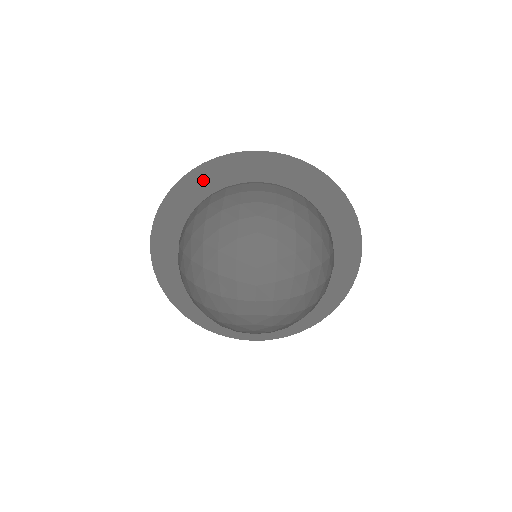
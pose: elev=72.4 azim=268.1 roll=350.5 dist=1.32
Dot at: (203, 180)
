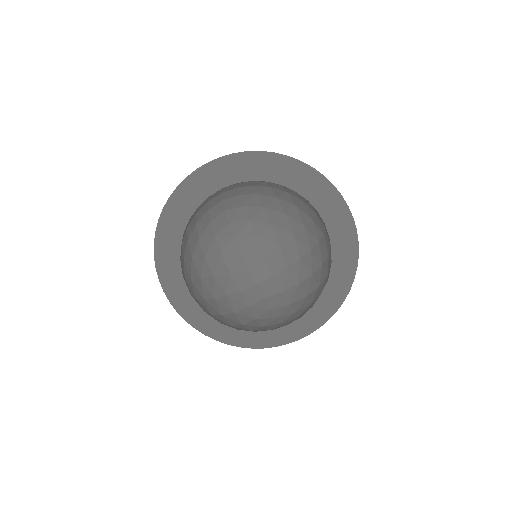
Dot at: (177, 211)
